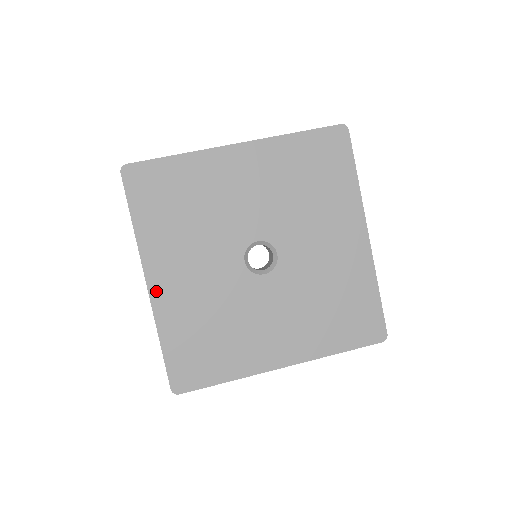
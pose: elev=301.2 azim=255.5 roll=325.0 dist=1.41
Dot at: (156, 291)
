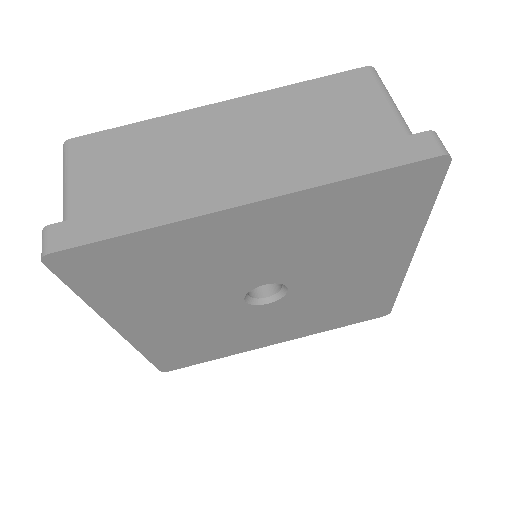
Dot at: (132, 334)
